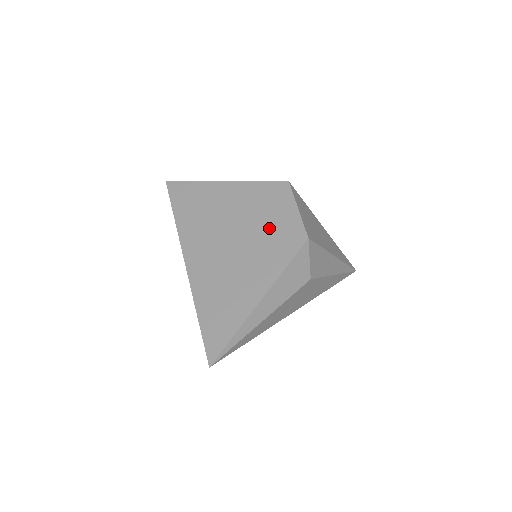
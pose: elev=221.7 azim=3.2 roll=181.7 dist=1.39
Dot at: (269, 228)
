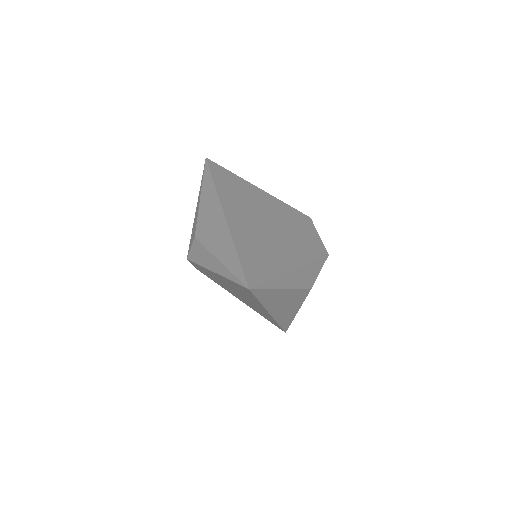
Dot at: (298, 233)
